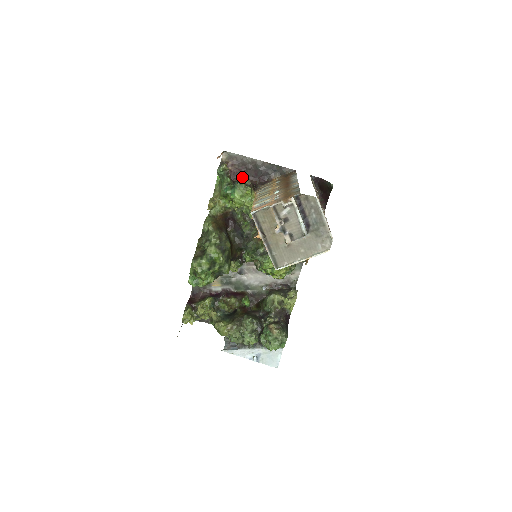
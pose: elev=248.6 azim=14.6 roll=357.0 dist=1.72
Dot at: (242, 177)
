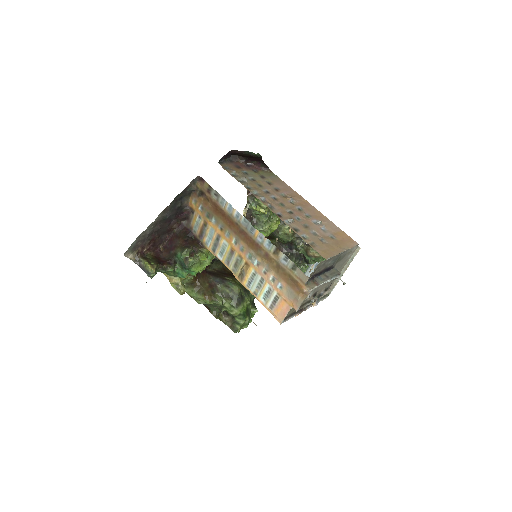
Dot at: (161, 237)
